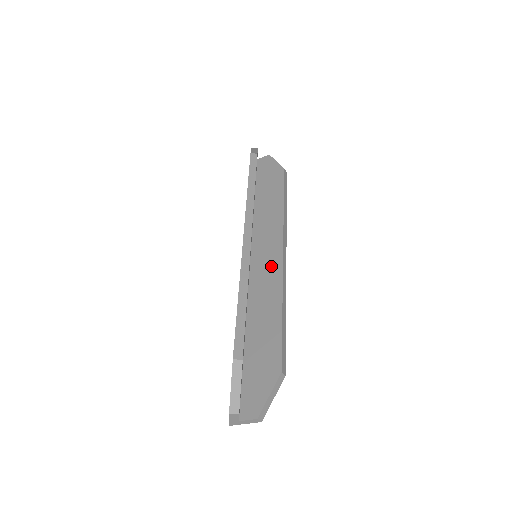
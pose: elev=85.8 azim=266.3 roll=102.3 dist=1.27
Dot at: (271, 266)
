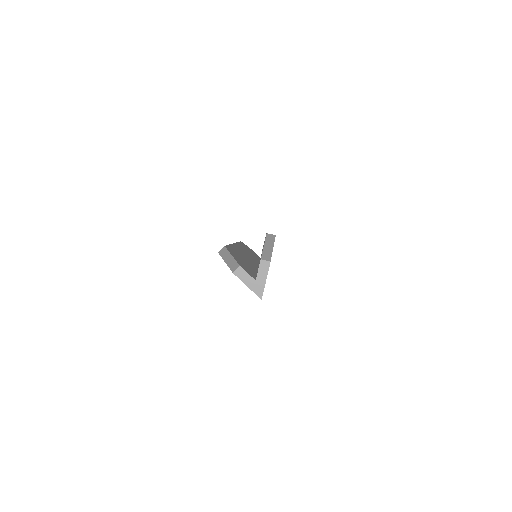
Dot at: occluded
